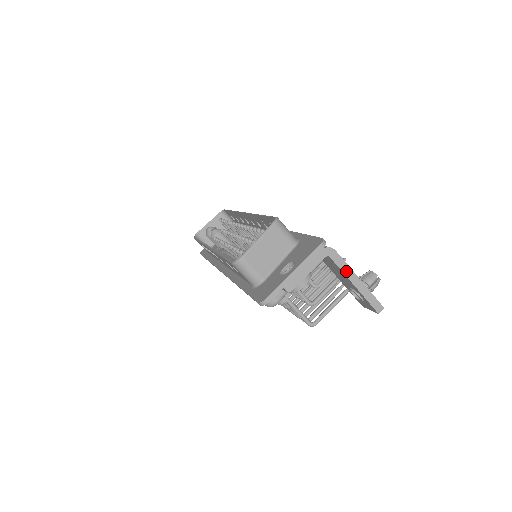
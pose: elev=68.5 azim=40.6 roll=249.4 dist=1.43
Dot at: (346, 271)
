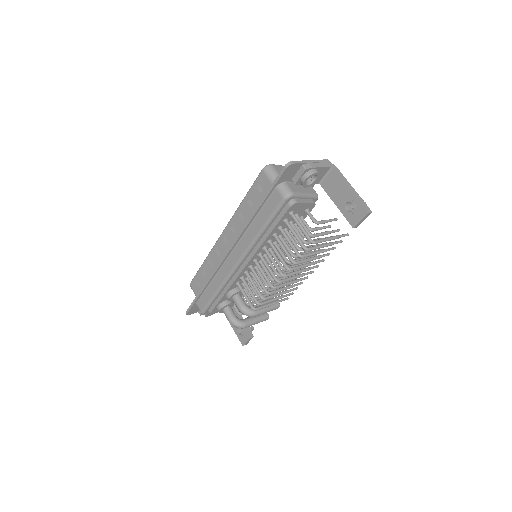
Dot at: (344, 180)
